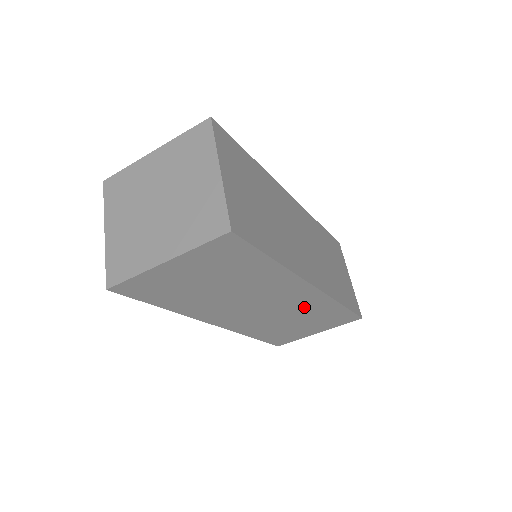
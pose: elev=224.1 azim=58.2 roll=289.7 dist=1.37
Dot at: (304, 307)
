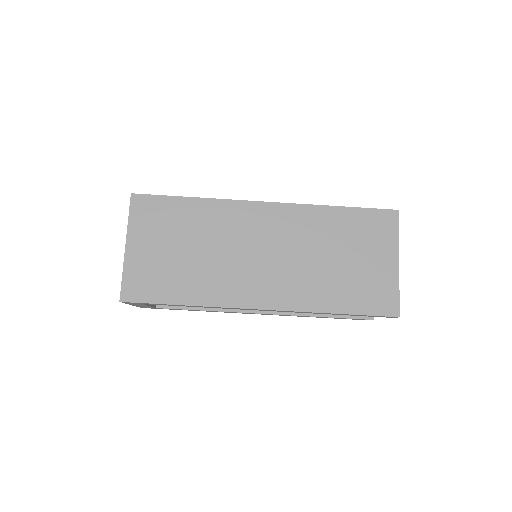
Dot at: (303, 232)
